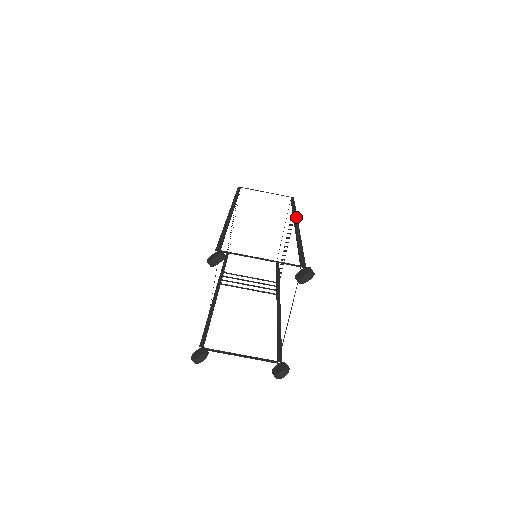
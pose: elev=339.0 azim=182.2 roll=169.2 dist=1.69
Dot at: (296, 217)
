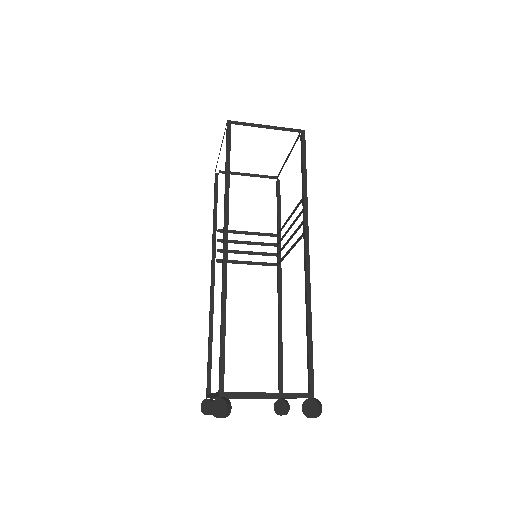
Dot at: (307, 223)
